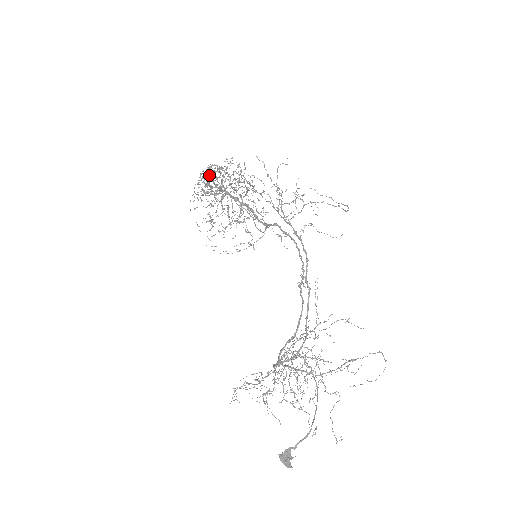
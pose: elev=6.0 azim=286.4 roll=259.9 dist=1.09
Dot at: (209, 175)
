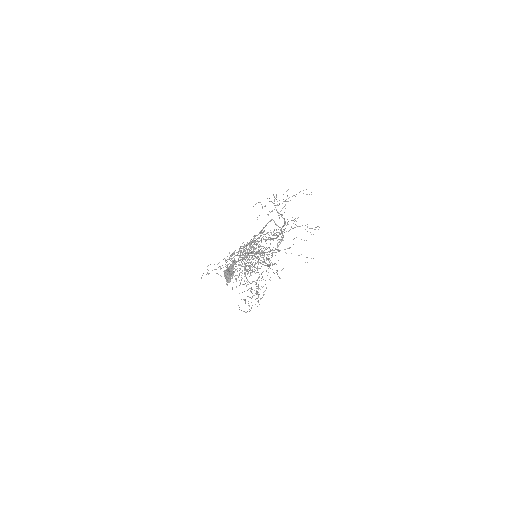
Dot at: occluded
